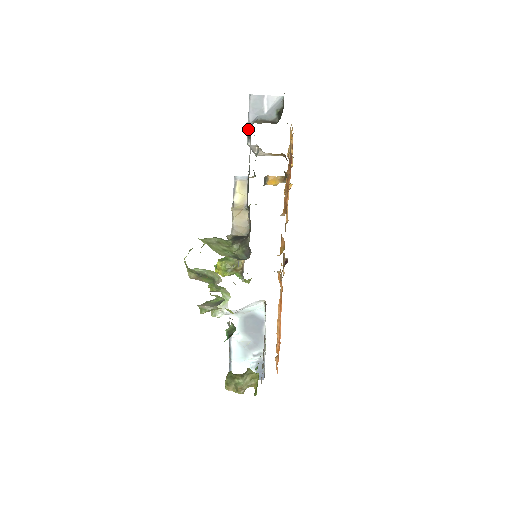
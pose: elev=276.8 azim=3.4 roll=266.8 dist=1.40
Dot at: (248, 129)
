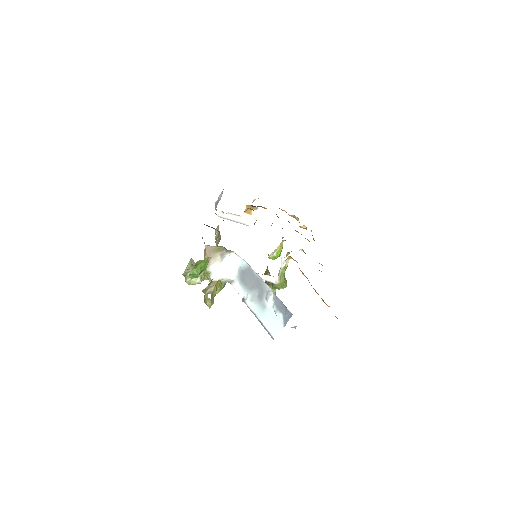
Dot at: occluded
